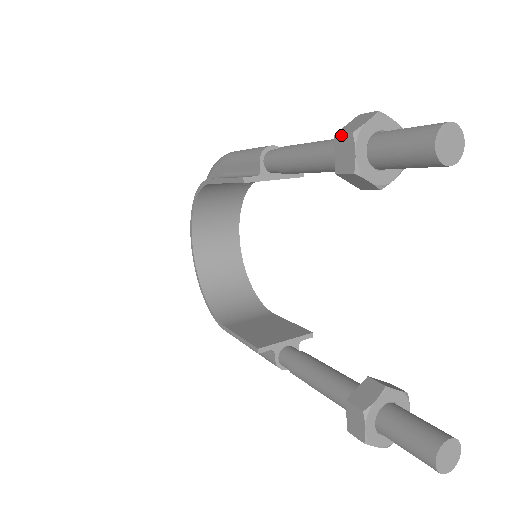
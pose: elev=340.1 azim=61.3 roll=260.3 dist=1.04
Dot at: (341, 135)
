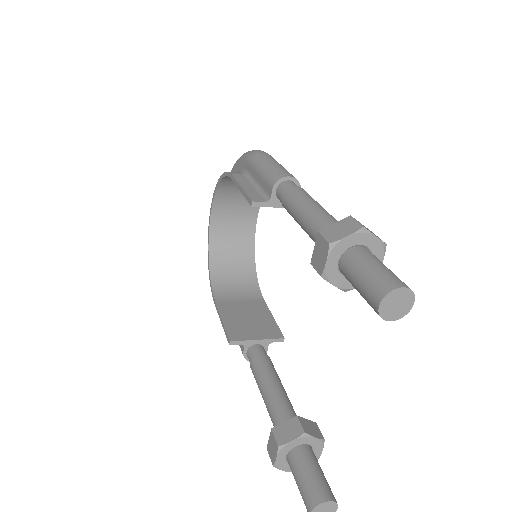
Dot at: (322, 237)
